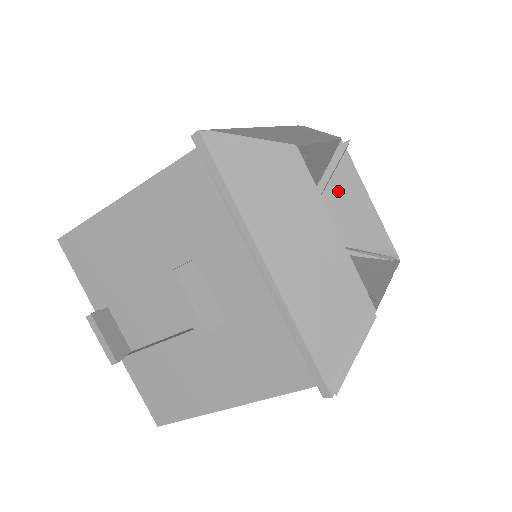
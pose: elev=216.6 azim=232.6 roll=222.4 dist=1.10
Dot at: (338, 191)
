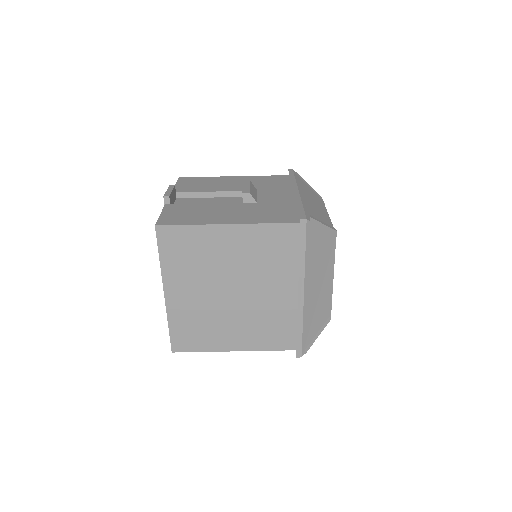
Dot at: occluded
